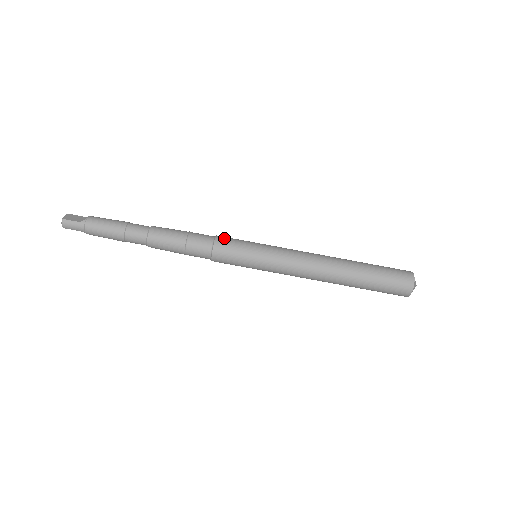
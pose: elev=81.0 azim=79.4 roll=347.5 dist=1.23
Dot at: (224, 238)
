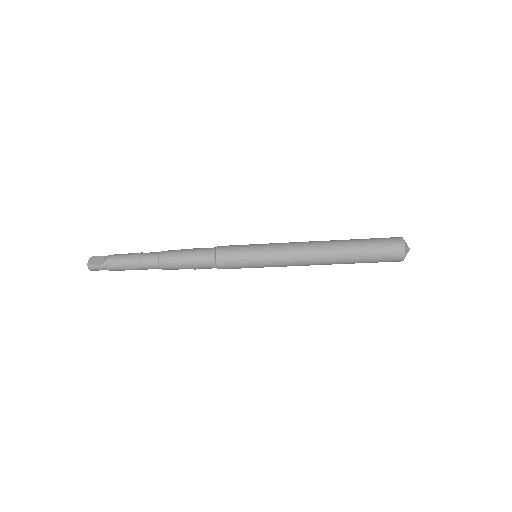
Dot at: (223, 250)
